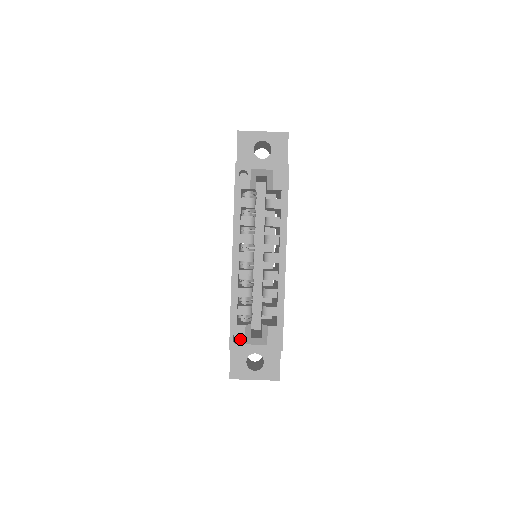
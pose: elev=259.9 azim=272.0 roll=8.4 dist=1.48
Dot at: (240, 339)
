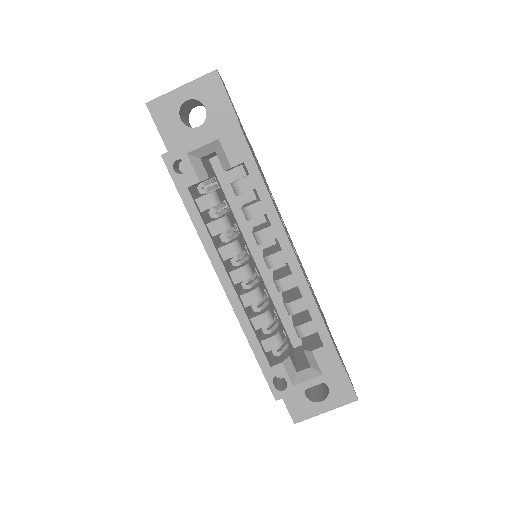
Dot at: occluded
